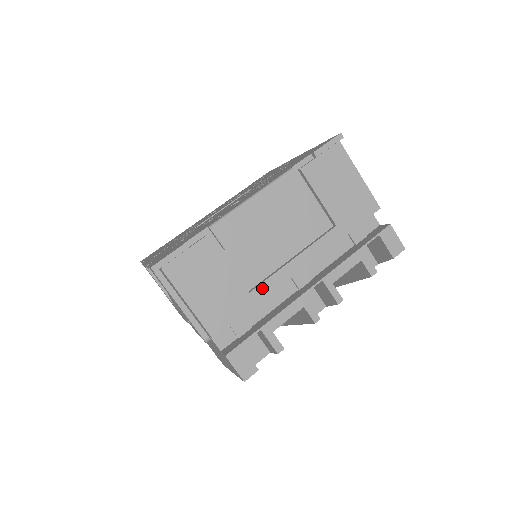
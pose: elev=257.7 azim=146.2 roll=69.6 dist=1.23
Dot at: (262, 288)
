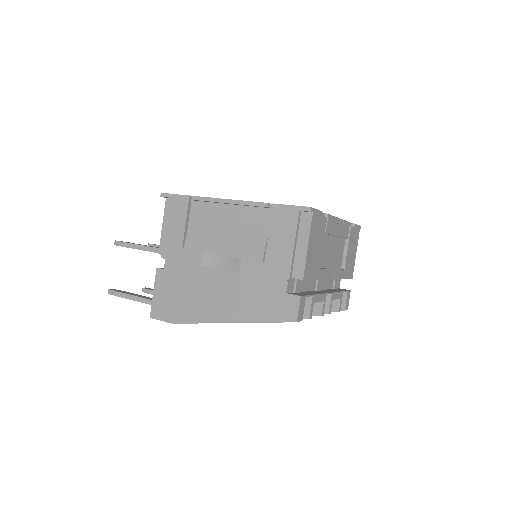
Dot at: (322, 272)
